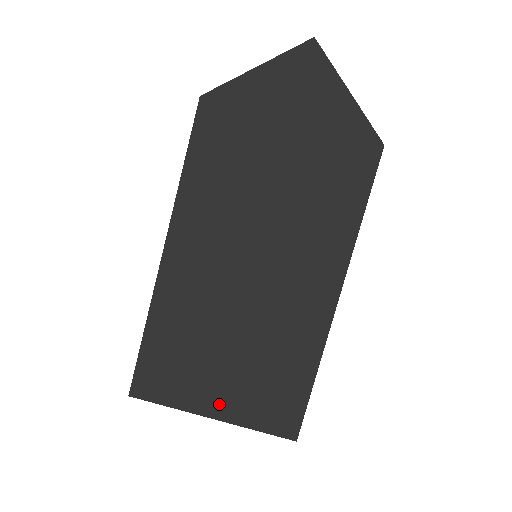
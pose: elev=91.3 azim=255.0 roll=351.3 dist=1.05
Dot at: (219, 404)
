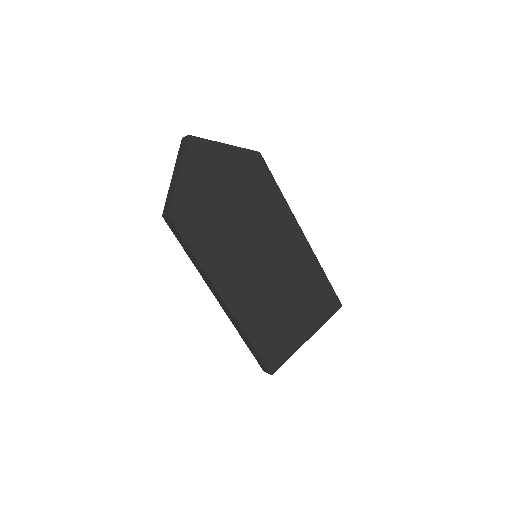
Dot at: (305, 330)
